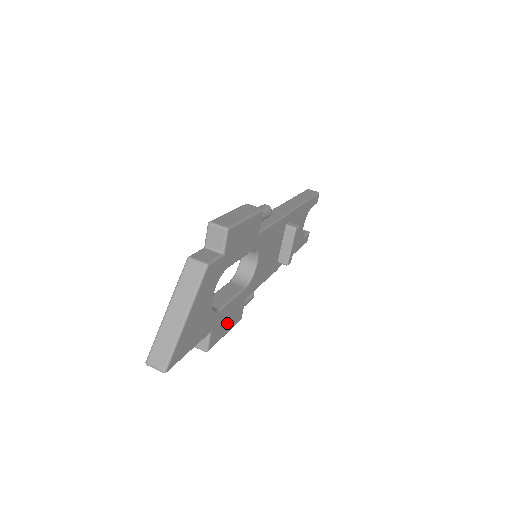
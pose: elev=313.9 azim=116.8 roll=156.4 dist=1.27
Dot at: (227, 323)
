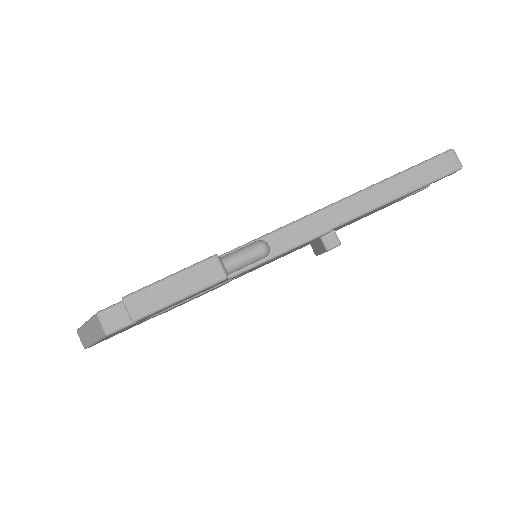
Dot at: occluded
